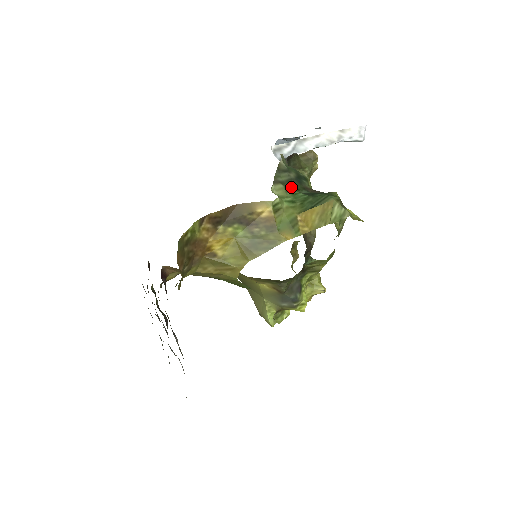
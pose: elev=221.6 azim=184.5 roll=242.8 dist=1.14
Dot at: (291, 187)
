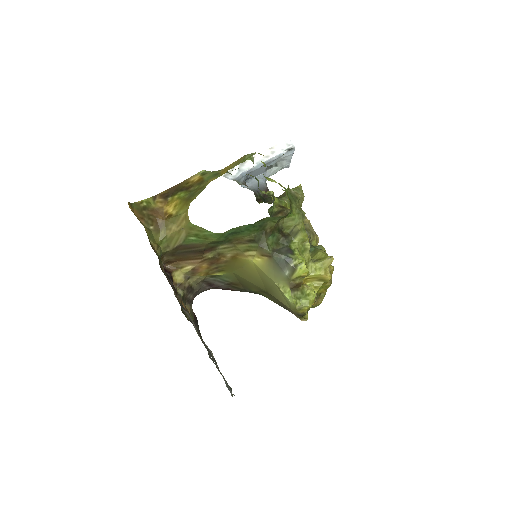
Dot at: occluded
